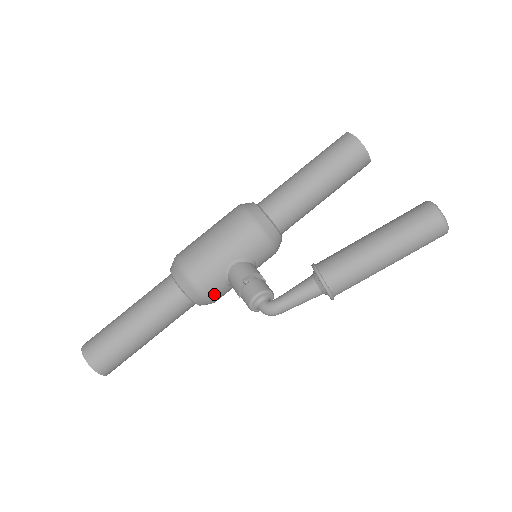
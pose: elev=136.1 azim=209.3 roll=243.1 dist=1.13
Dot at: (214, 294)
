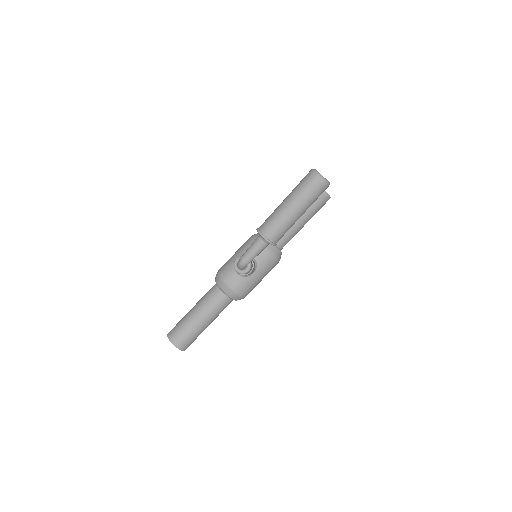
Dot at: (231, 281)
